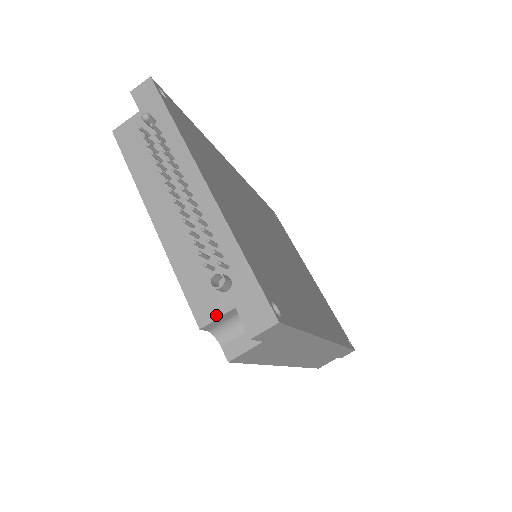
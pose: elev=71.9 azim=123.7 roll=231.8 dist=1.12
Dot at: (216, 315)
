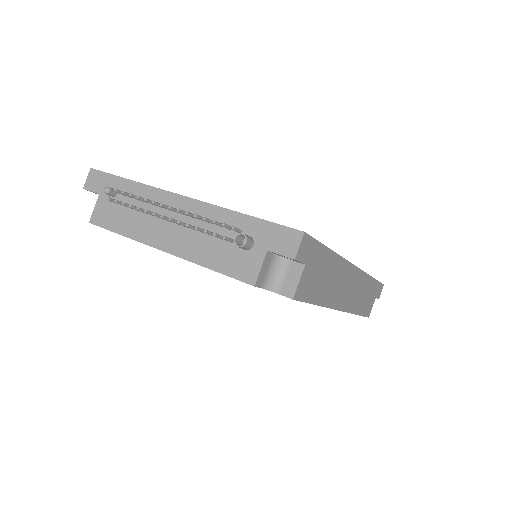
Dot at: (258, 267)
